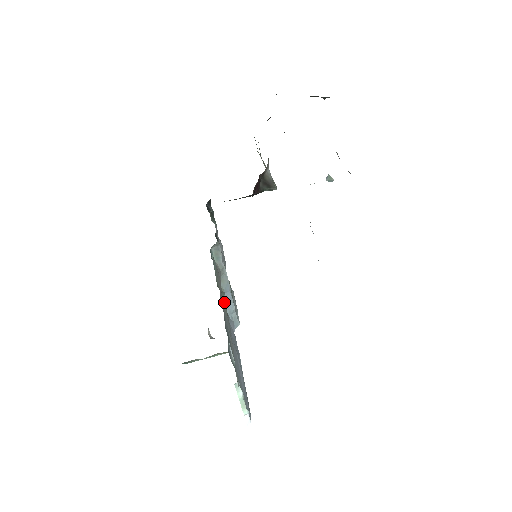
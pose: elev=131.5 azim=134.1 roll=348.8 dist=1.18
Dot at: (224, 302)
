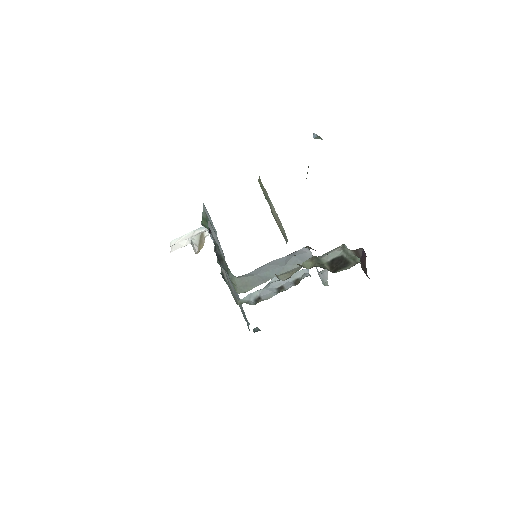
Dot at: occluded
